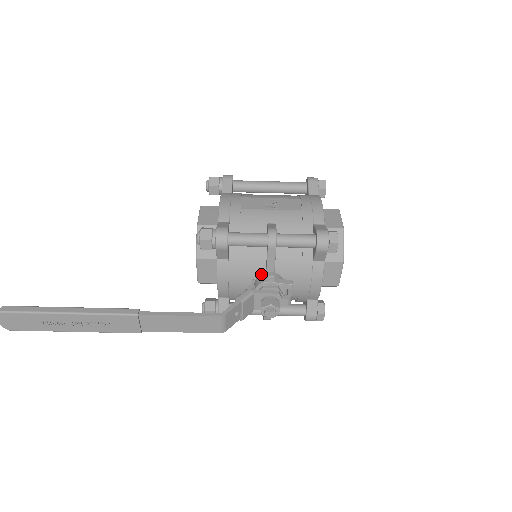
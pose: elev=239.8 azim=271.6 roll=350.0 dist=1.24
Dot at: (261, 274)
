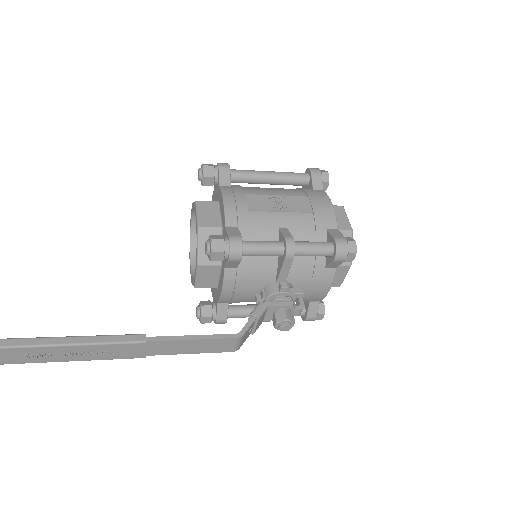
Dot at: (270, 282)
